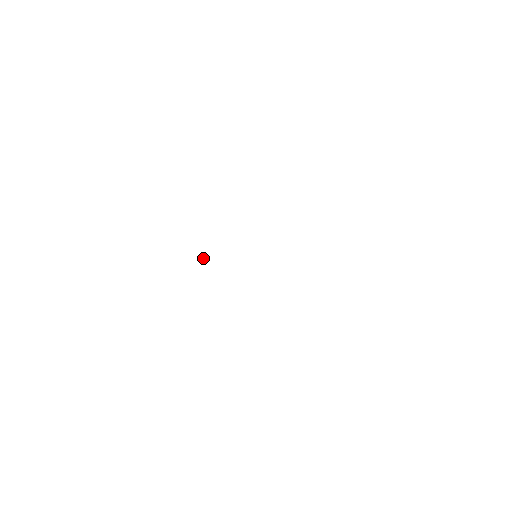
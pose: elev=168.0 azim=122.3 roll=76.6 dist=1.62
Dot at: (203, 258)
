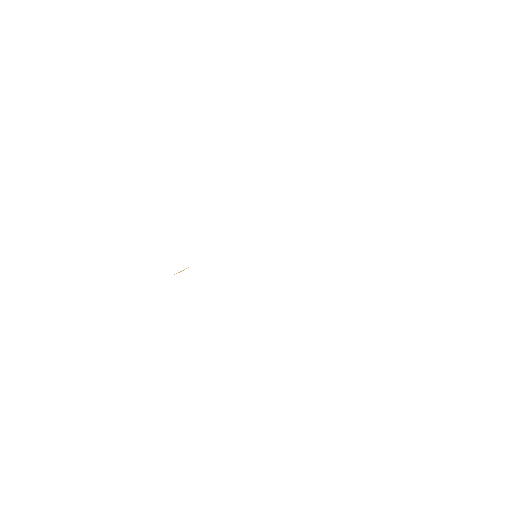
Dot at: occluded
